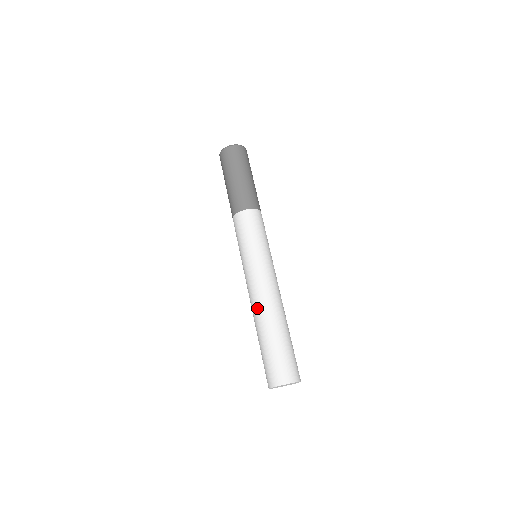
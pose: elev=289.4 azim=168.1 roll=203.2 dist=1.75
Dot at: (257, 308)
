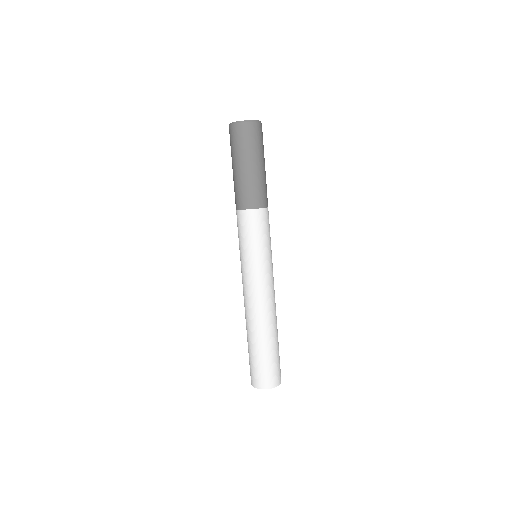
Dot at: (250, 316)
